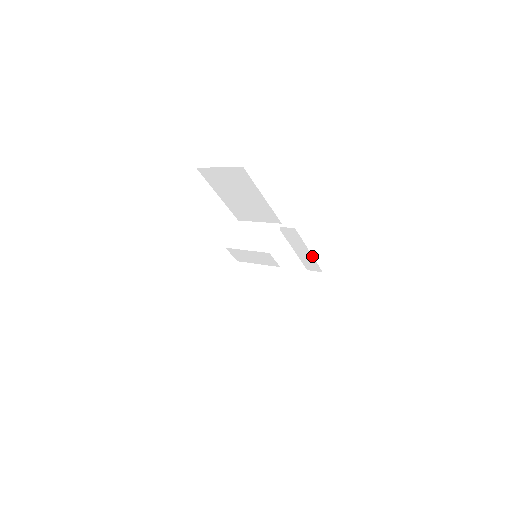
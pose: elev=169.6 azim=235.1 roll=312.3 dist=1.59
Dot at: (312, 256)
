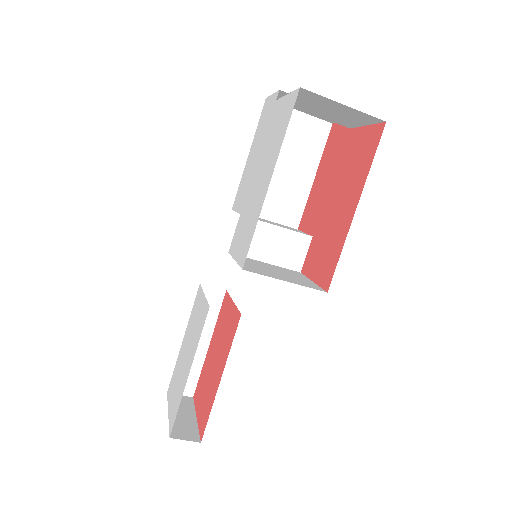
Dot at: (205, 356)
